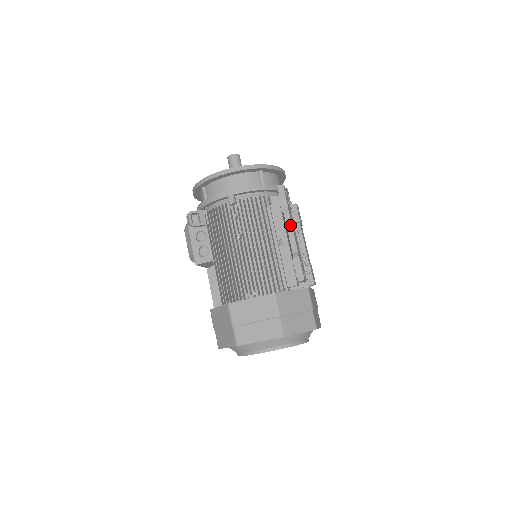
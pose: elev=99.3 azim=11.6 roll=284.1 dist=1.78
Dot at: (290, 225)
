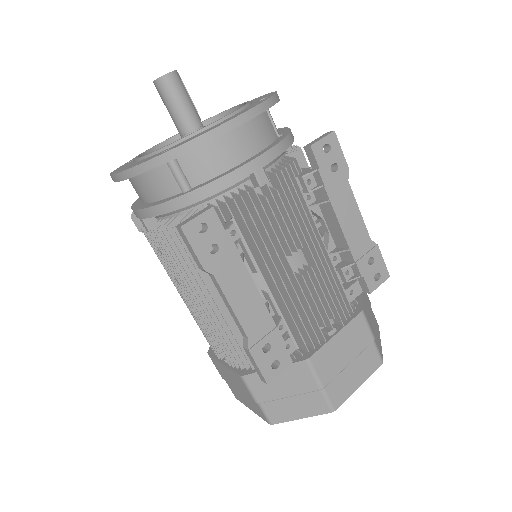
Dot at: (223, 295)
